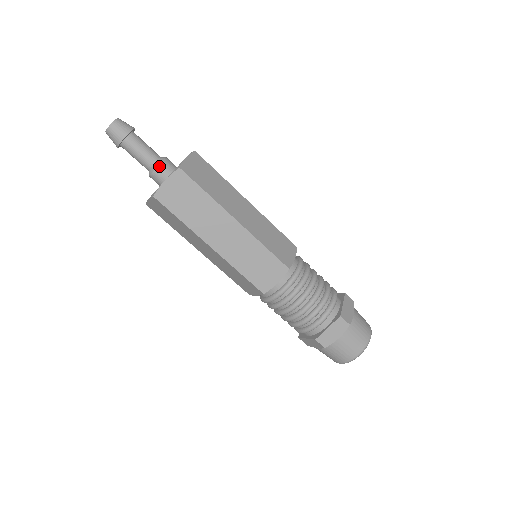
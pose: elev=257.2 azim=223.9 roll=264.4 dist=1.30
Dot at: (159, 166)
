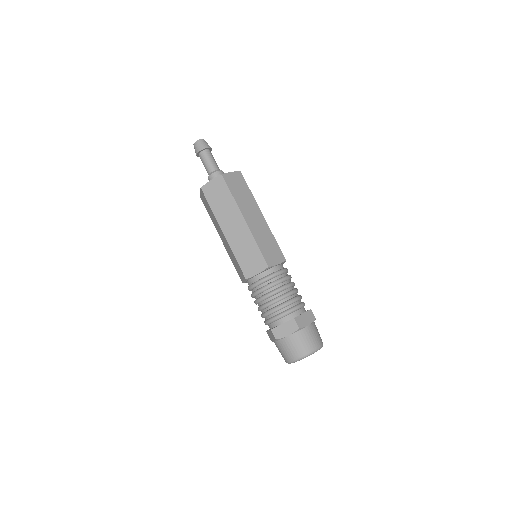
Dot at: (214, 173)
